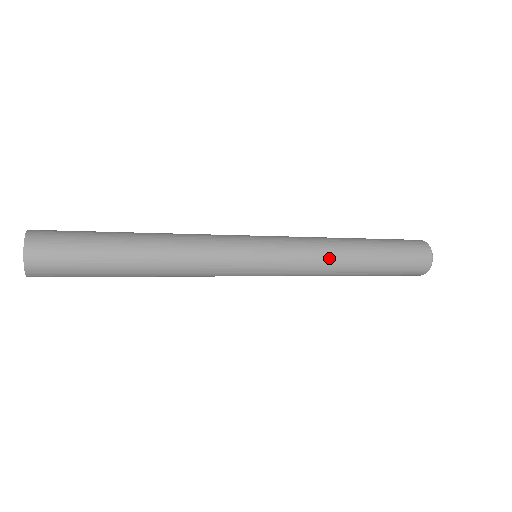
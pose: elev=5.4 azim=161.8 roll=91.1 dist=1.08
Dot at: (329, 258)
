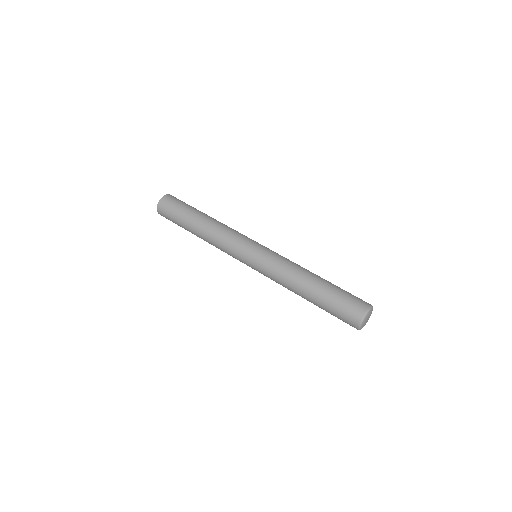
Dot at: (285, 284)
